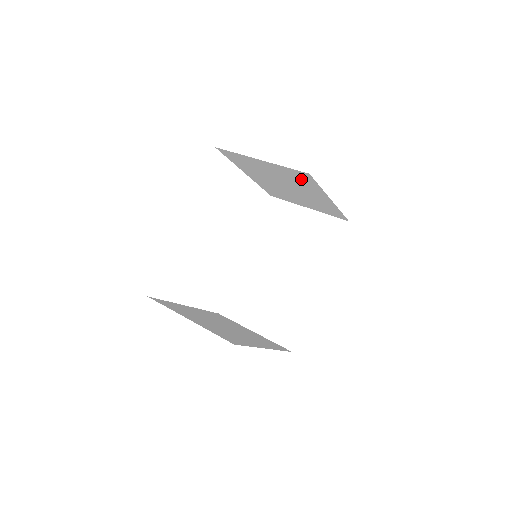
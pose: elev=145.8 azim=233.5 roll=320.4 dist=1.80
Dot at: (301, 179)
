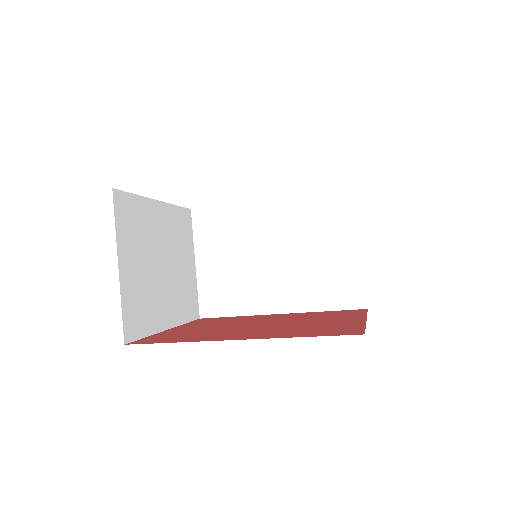
Dot at: occluded
